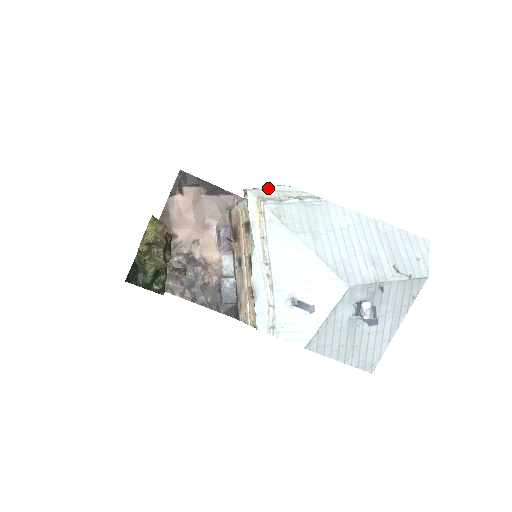
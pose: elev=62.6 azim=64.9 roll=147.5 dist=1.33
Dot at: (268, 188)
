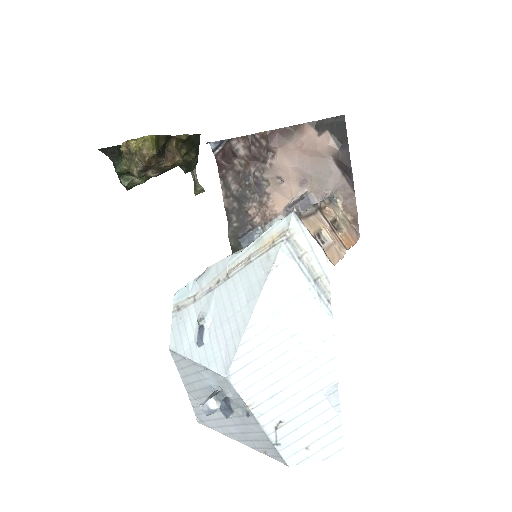
Dot at: (309, 235)
